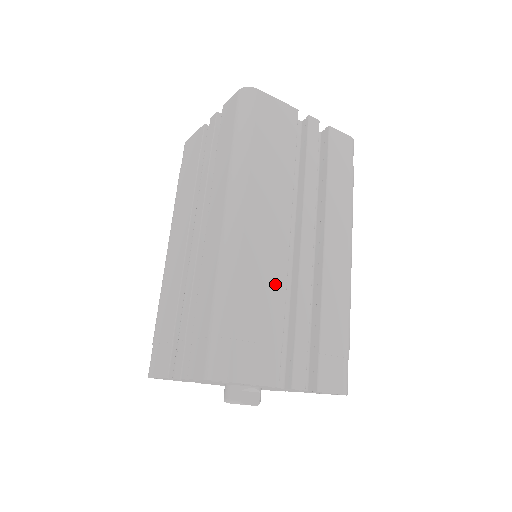
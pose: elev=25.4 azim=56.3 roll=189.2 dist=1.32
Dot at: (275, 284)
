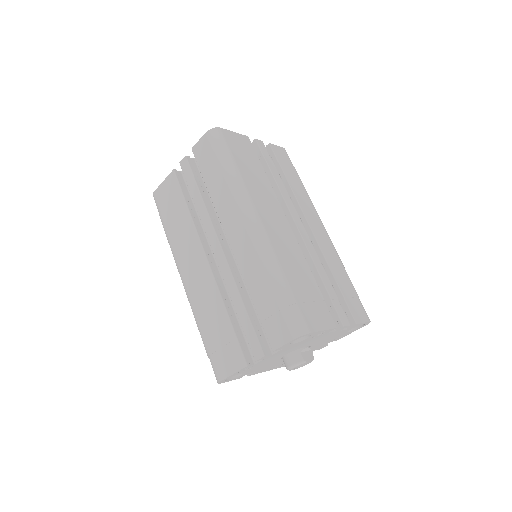
Dot at: (299, 259)
